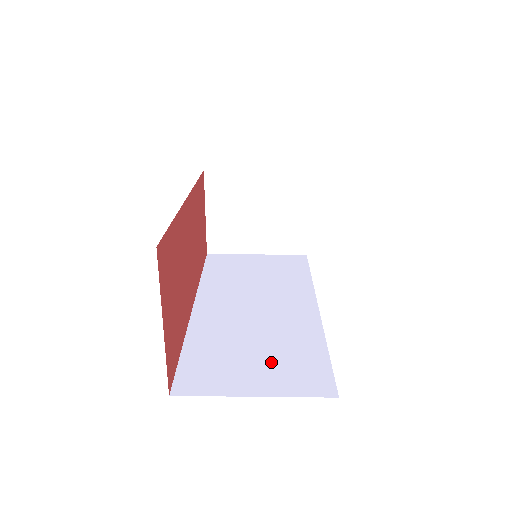
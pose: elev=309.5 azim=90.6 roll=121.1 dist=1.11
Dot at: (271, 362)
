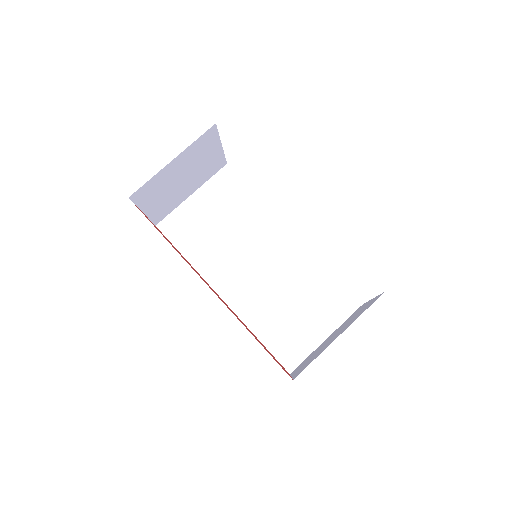
Dot at: (312, 307)
